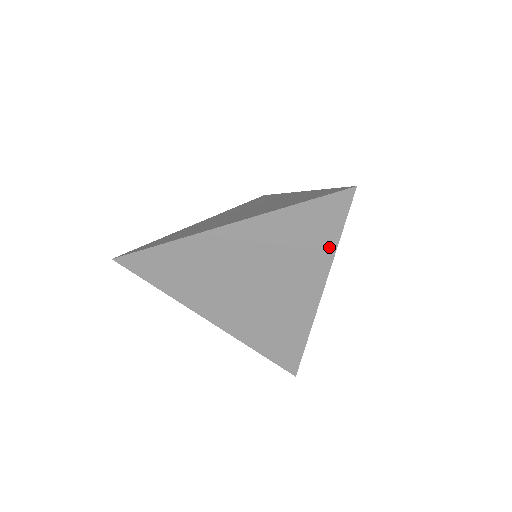
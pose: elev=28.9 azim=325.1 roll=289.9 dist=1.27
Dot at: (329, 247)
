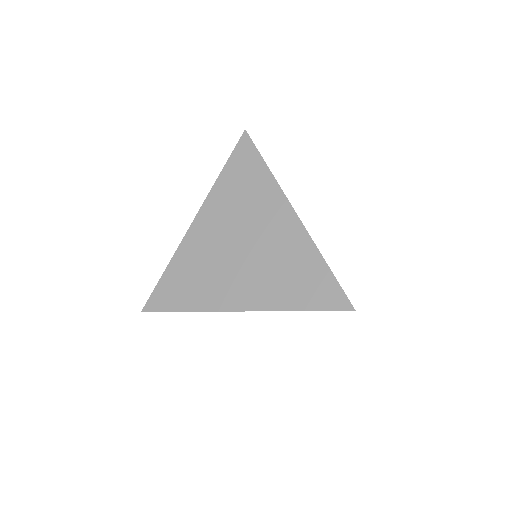
Dot at: (265, 175)
